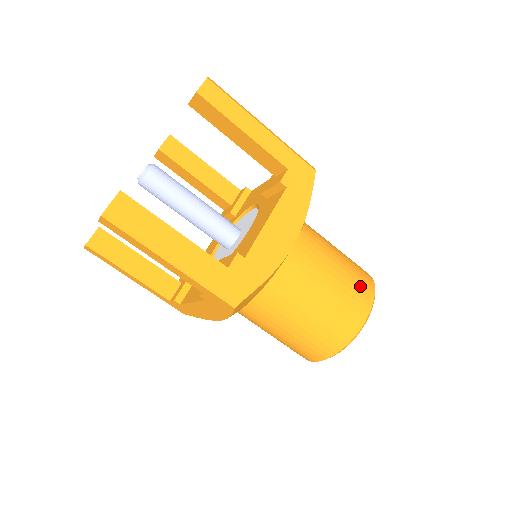
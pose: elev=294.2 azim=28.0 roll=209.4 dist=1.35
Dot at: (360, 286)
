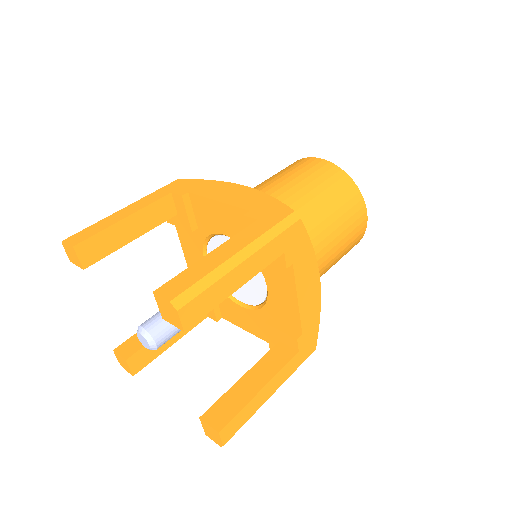
Dot at: (354, 210)
